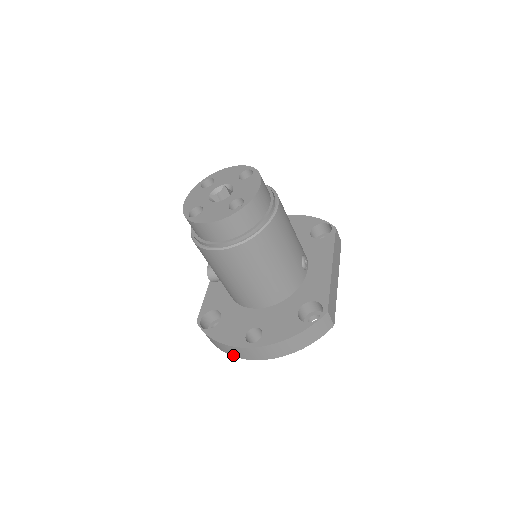
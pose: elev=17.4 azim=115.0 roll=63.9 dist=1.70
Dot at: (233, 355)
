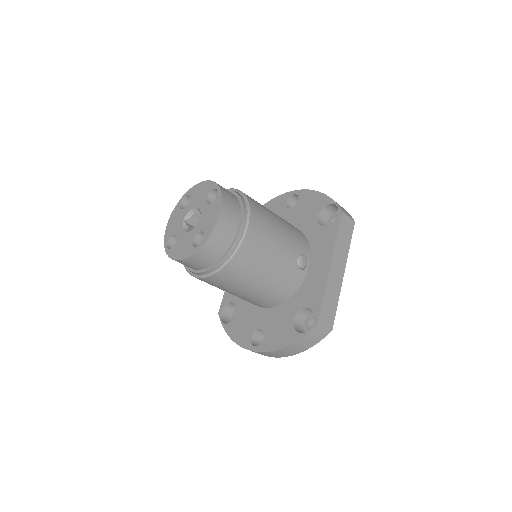
Dot at: occluded
